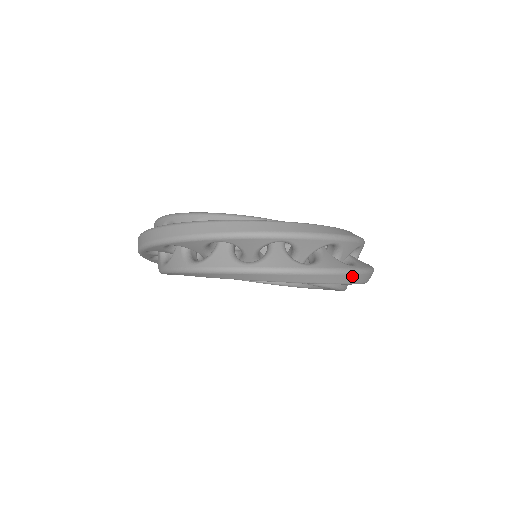
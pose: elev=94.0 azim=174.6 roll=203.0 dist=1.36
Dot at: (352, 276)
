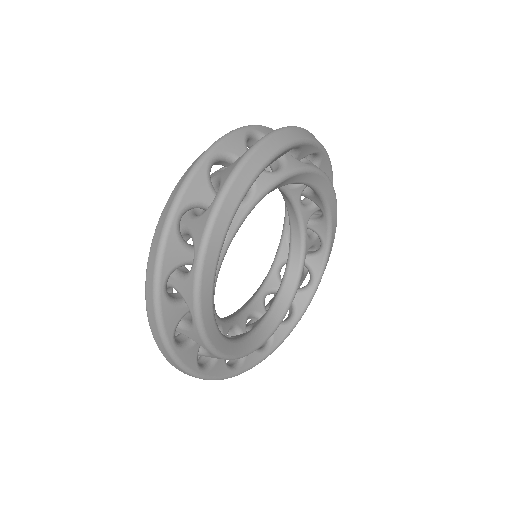
Dot at: (293, 131)
